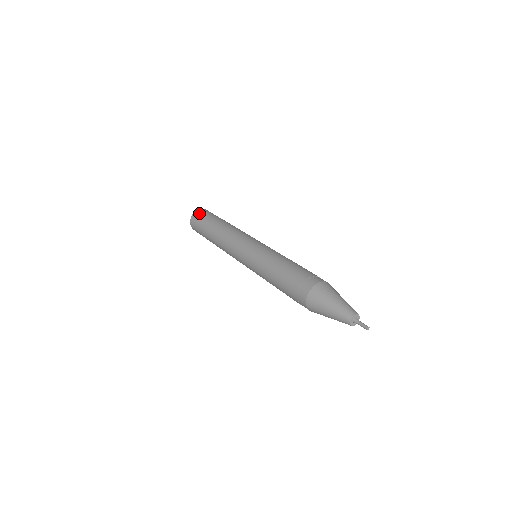
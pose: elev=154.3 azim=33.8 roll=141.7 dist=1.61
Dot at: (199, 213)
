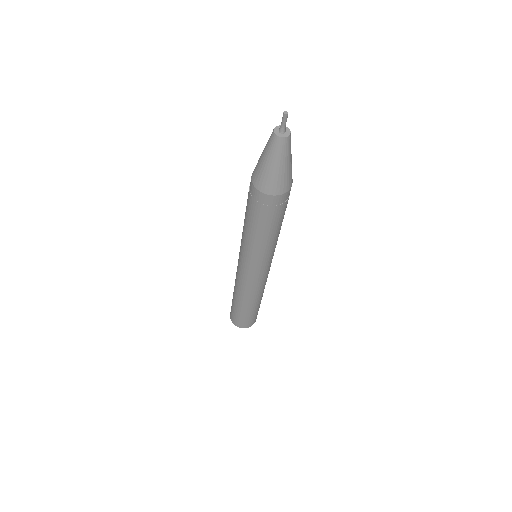
Dot at: occluded
